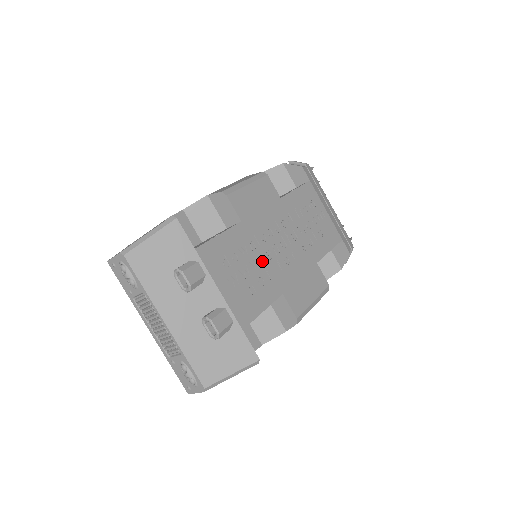
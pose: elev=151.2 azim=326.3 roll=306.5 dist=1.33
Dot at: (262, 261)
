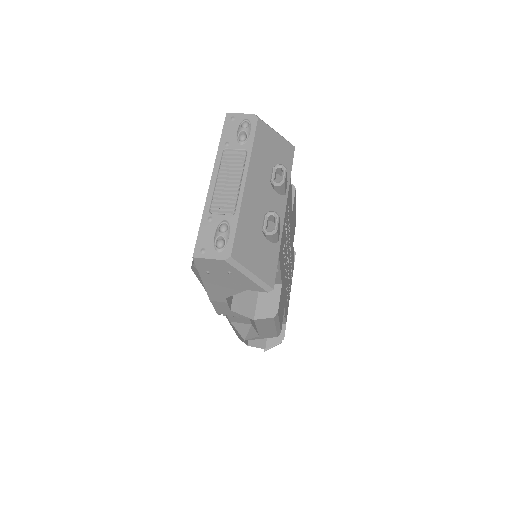
Dot at: (287, 248)
